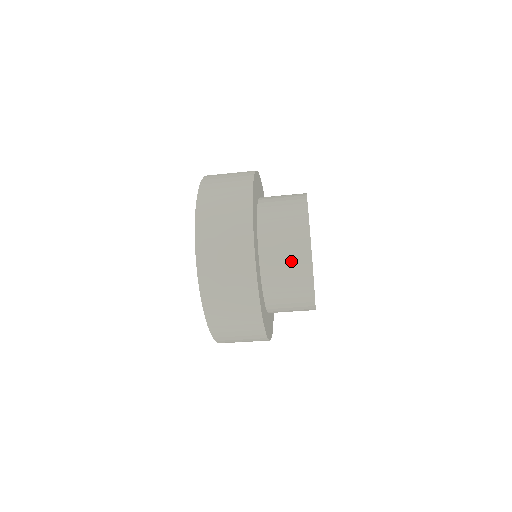
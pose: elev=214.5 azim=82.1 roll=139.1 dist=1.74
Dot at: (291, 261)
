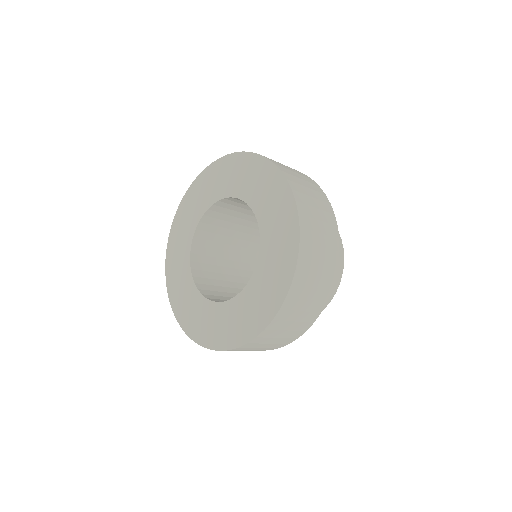
Dot at: occluded
